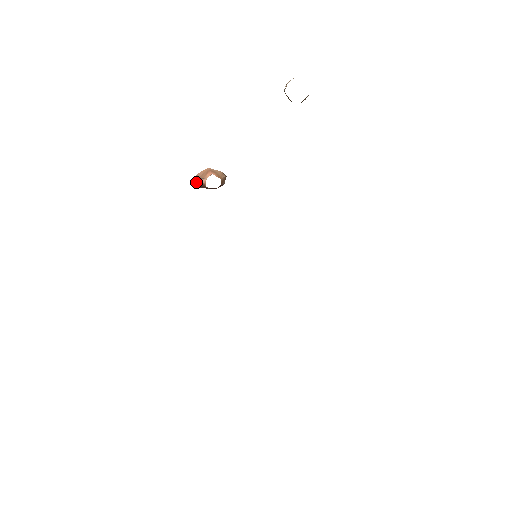
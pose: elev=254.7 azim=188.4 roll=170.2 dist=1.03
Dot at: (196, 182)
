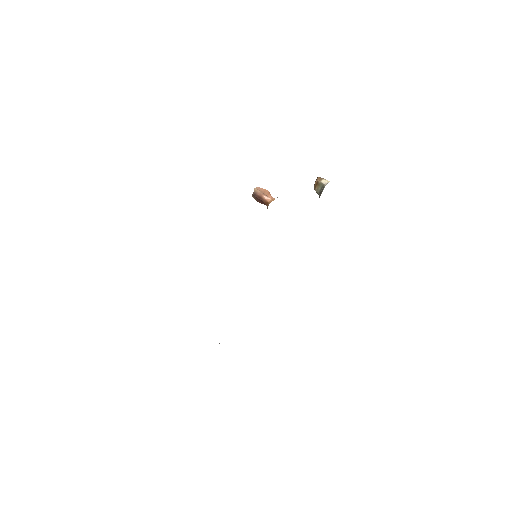
Dot at: (254, 191)
